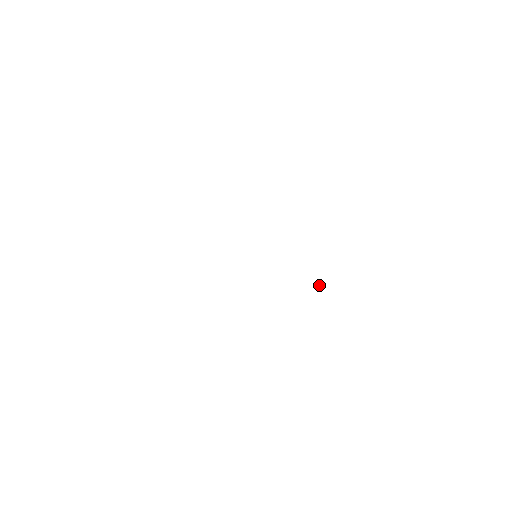
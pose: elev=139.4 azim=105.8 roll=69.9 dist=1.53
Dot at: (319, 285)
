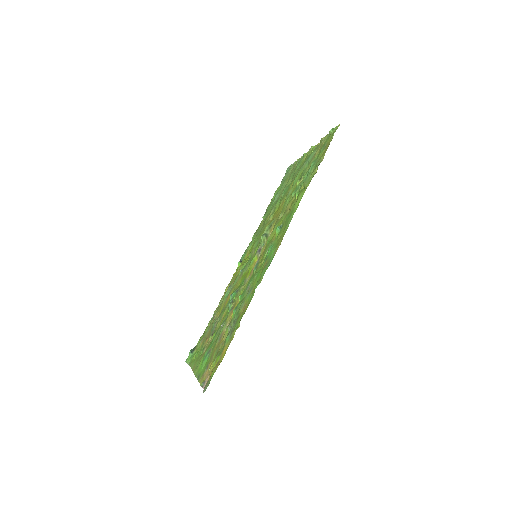
Dot at: occluded
